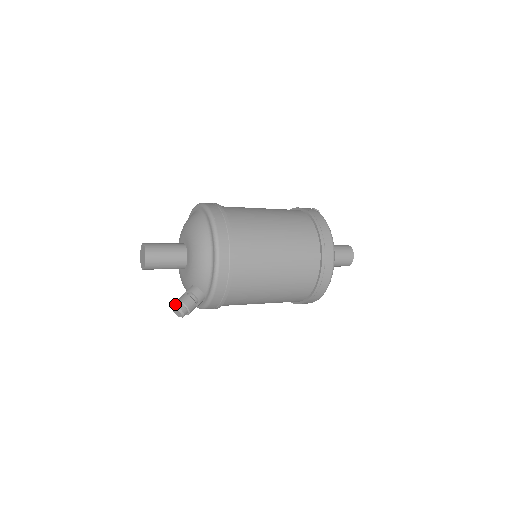
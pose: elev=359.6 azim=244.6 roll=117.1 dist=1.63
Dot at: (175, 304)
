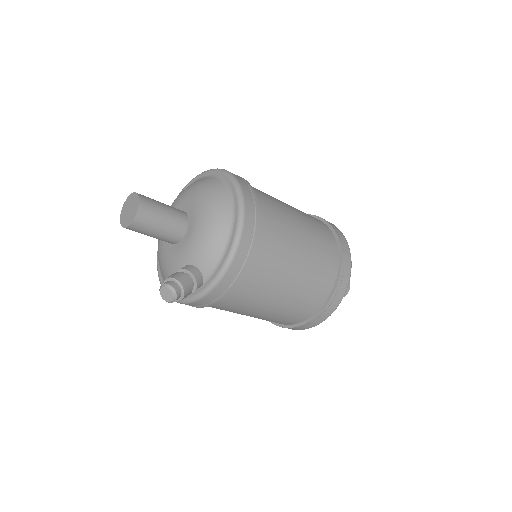
Dot at: (166, 281)
